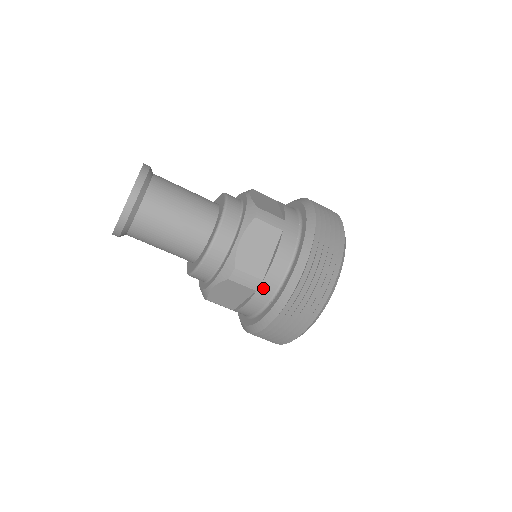
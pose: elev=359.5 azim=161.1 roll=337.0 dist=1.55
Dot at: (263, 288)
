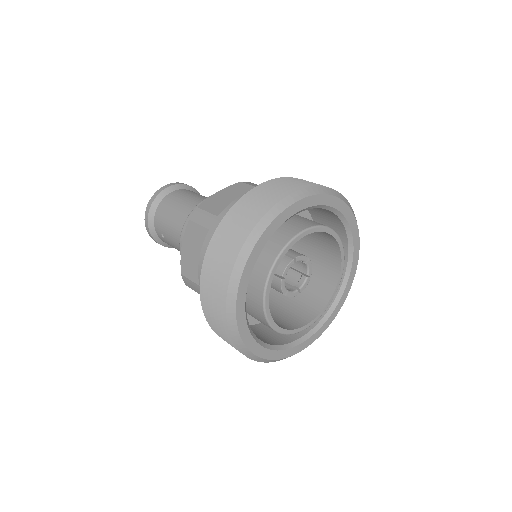
Dot at: (216, 225)
